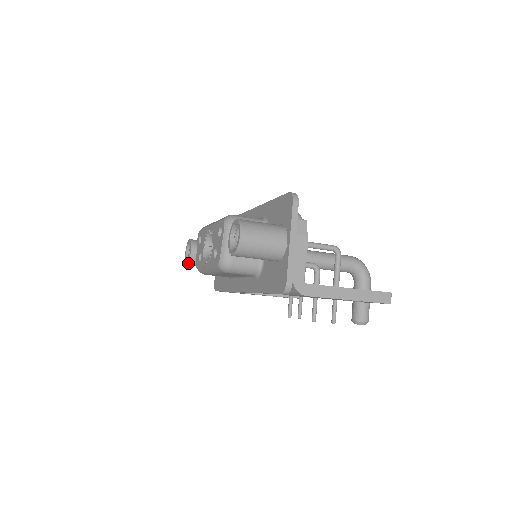
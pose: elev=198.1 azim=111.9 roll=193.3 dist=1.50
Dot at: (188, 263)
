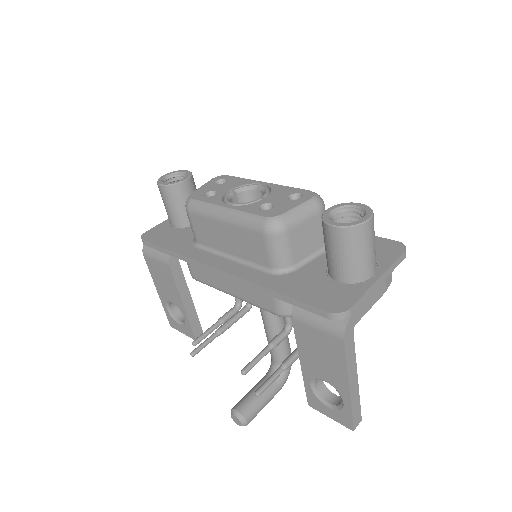
Dot at: (166, 185)
